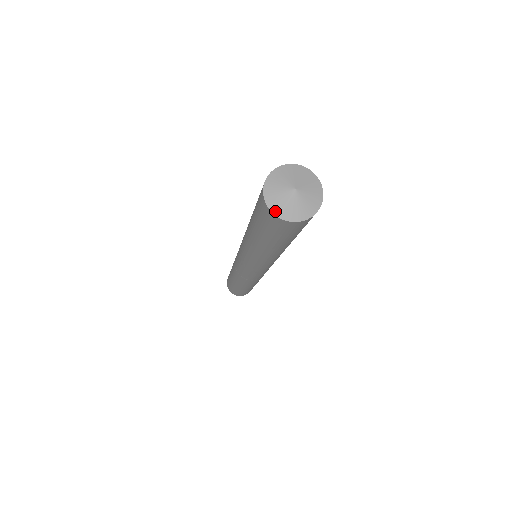
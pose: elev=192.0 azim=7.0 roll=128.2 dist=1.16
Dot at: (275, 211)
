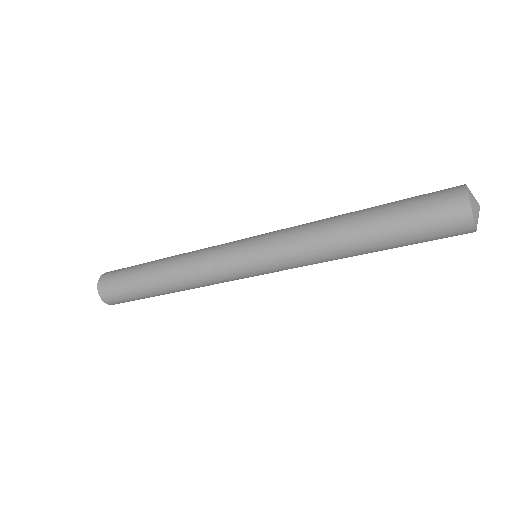
Dot at: occluded
